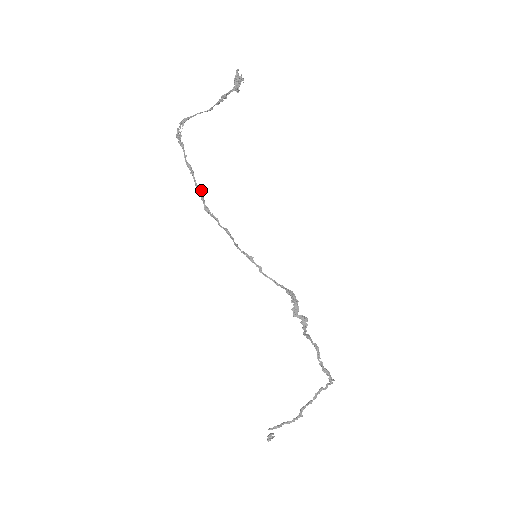
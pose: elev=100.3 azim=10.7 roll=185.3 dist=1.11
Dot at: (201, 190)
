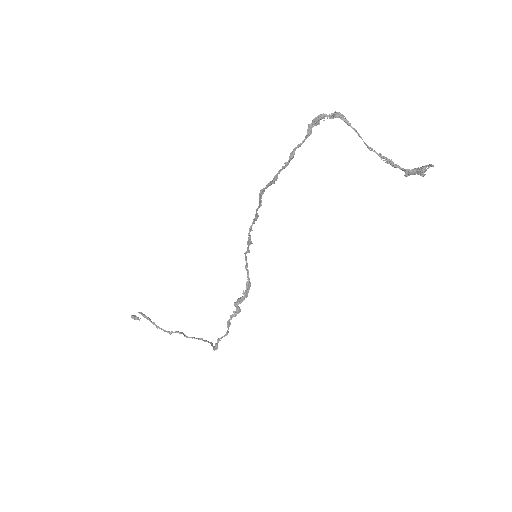
Dot at: (276, 179)
